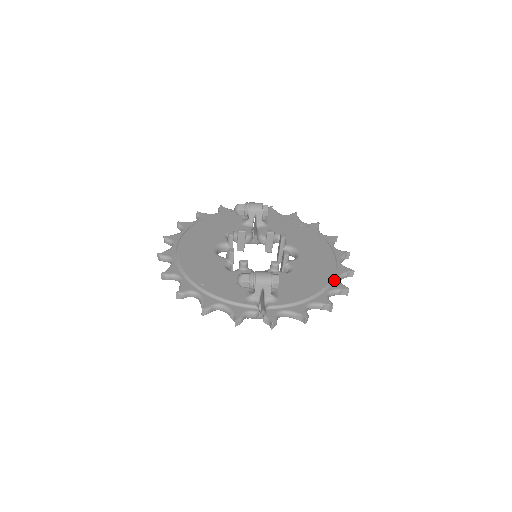
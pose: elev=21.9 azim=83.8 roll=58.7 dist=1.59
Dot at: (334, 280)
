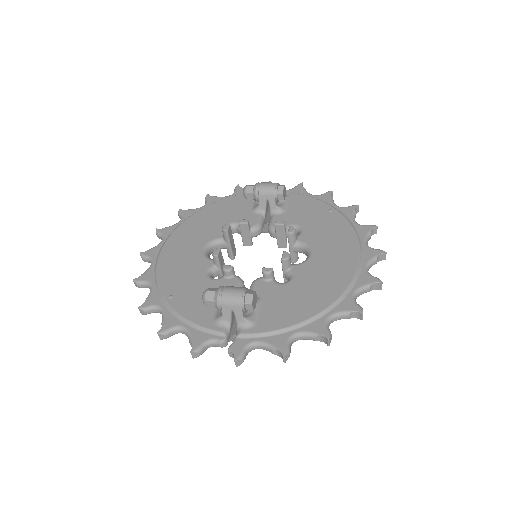
Dot at: (346, 296)
